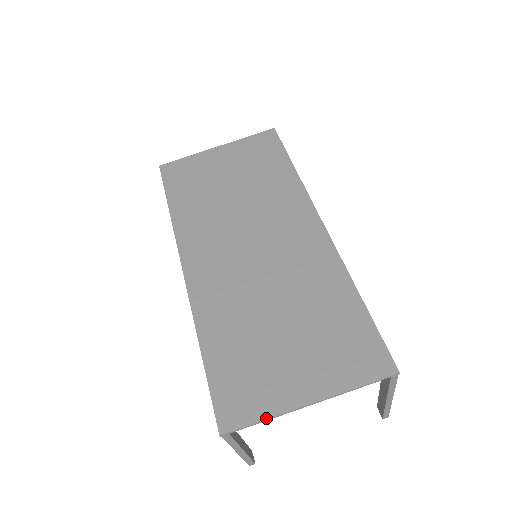
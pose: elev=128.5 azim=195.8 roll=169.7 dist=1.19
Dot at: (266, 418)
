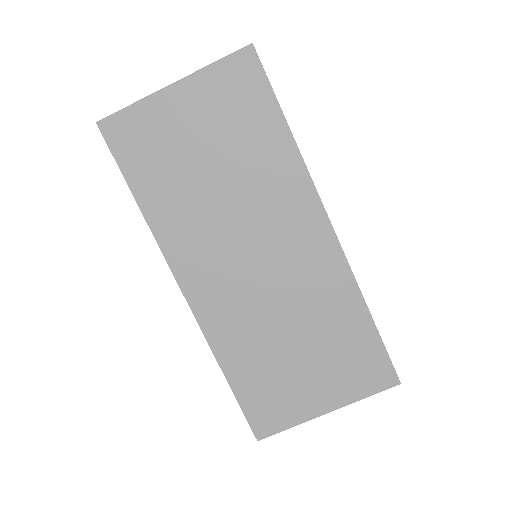
Dot at: (293, 426)
